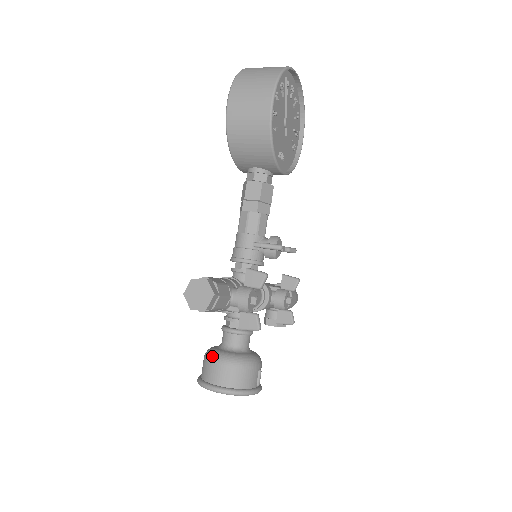
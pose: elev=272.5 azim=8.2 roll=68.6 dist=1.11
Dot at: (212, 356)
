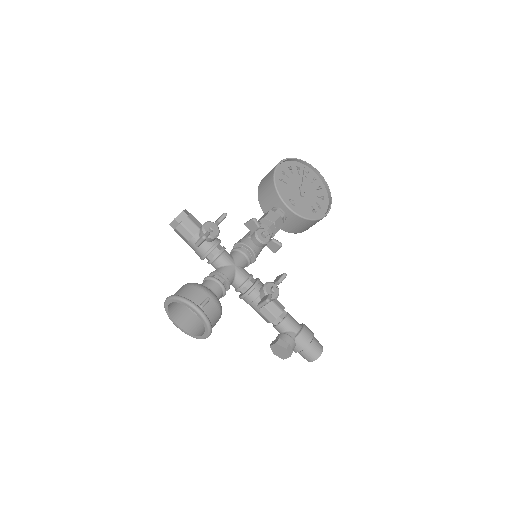
Dot at: occluded
